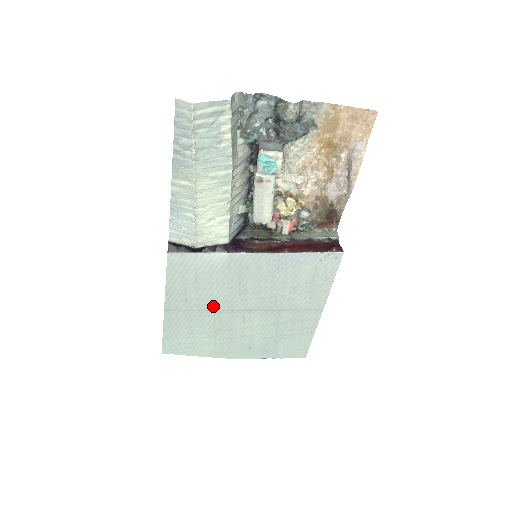
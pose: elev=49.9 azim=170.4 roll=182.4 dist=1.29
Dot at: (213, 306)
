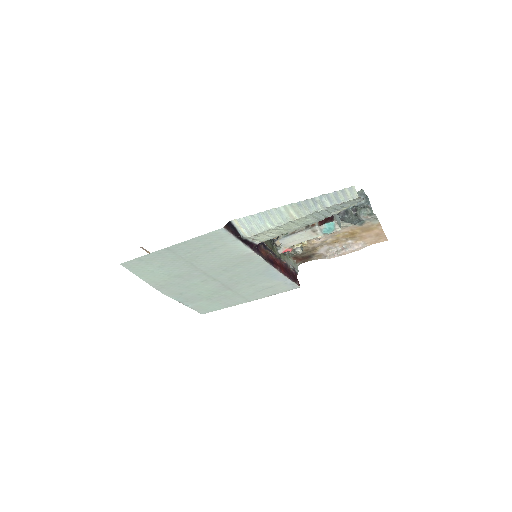
Dot at: (199, 265)
